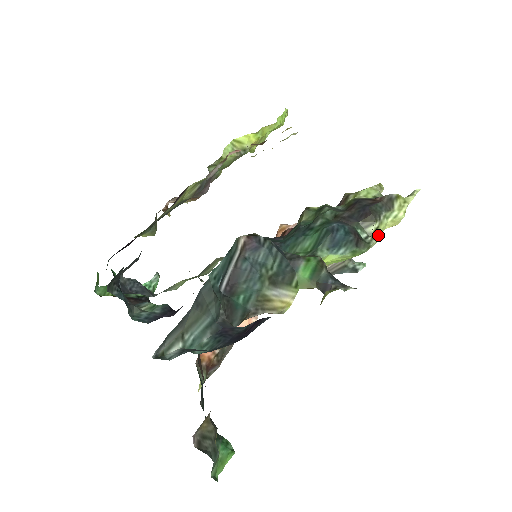
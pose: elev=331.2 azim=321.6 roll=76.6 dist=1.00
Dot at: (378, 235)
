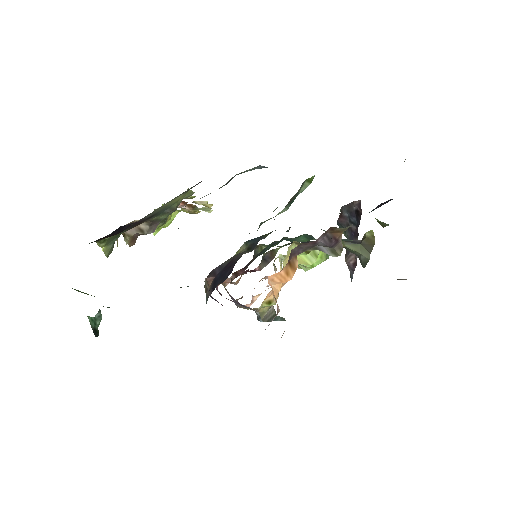
Dot at: occluded
